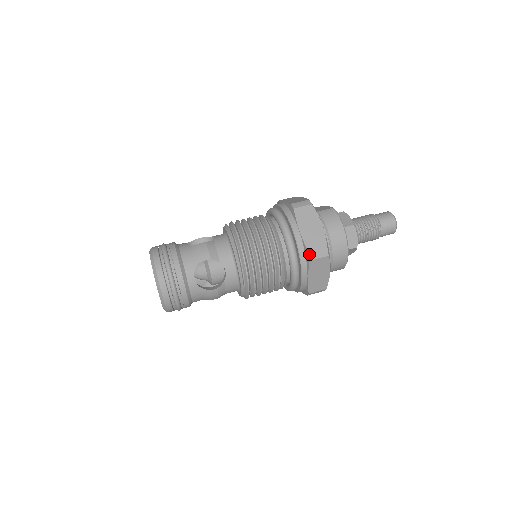
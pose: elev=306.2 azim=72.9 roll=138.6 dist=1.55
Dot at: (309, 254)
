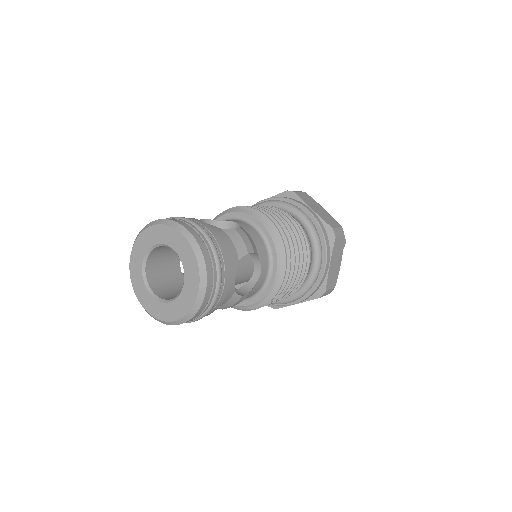
Dot at: (289, 191)
